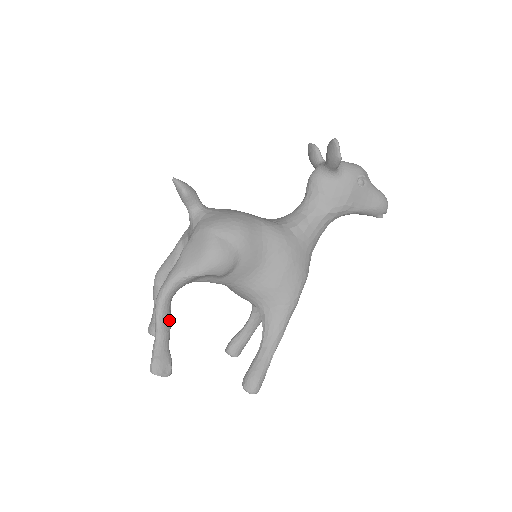
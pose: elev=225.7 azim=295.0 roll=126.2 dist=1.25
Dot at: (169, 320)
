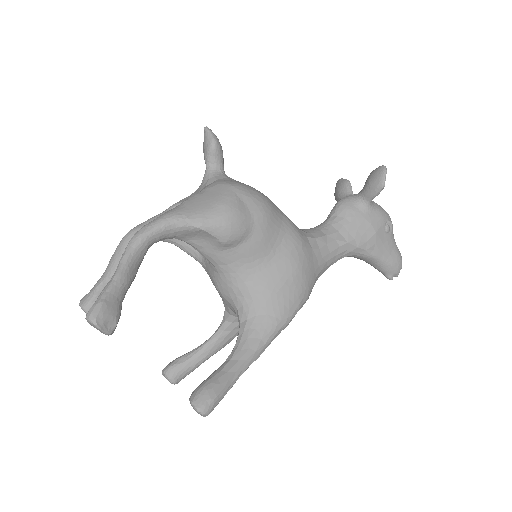
Dot at: (137, 268)
